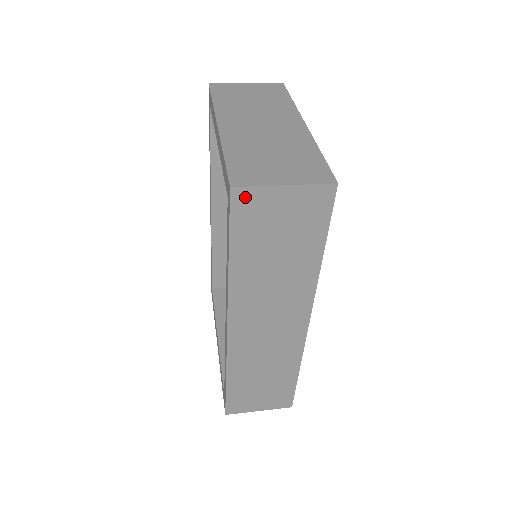
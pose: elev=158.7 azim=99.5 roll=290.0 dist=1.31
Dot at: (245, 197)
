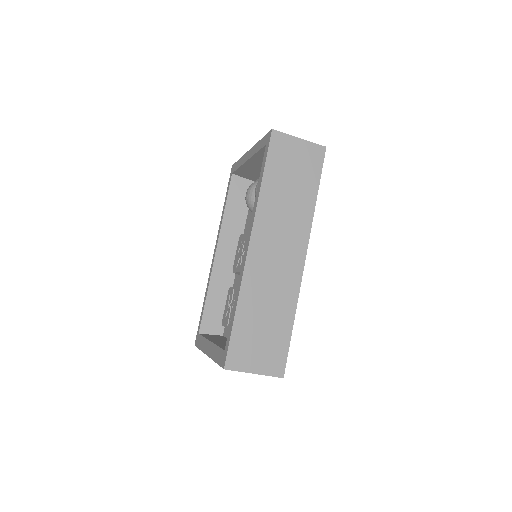
Dot at: (278, 138)
